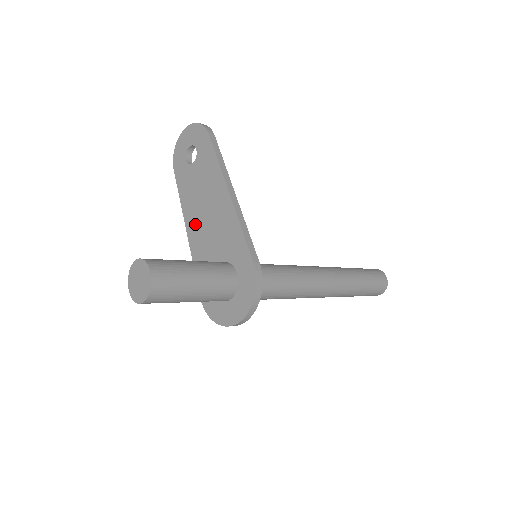
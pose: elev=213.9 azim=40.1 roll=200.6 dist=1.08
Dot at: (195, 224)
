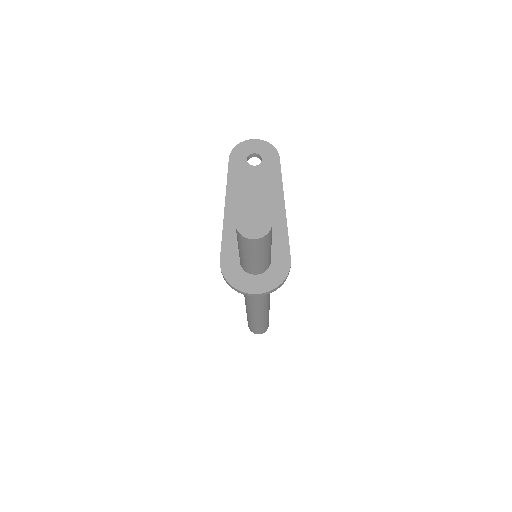
Dot at: (238, 207)
